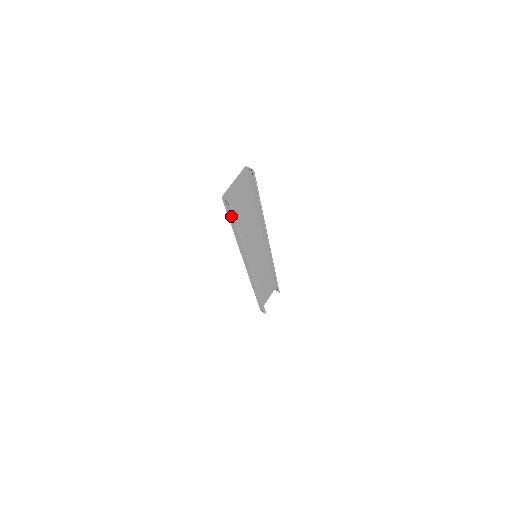
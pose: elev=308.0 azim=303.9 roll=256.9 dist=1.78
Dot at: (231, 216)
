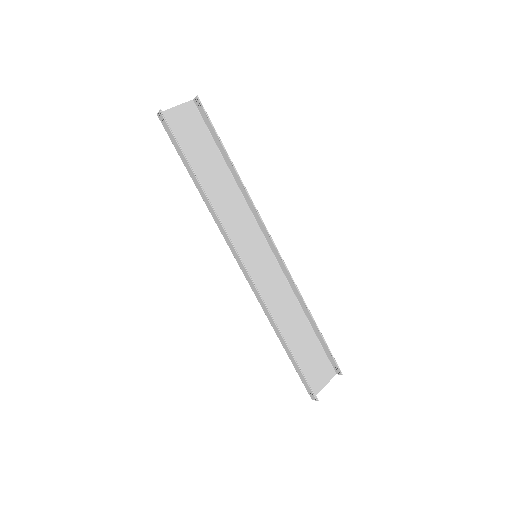
Dot at: (175, 143)
